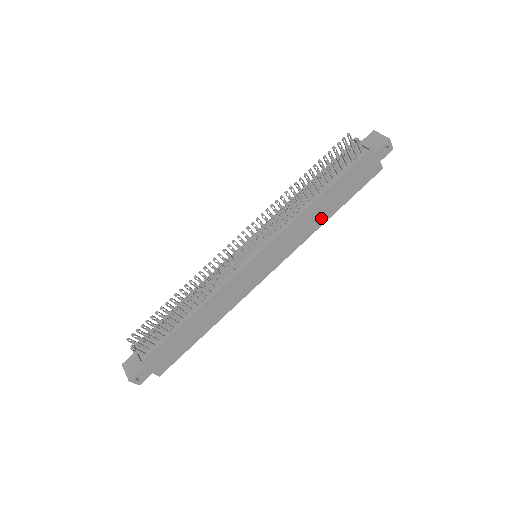
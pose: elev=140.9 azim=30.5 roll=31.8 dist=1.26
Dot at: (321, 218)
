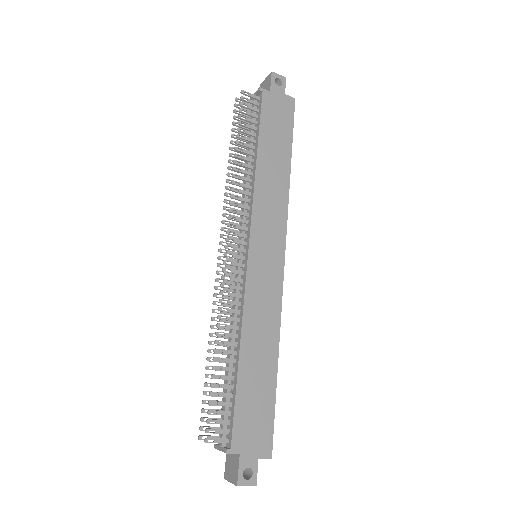
Dot at: (281, 175)
